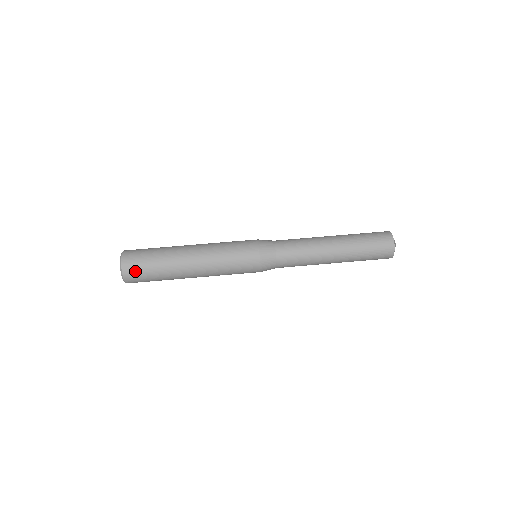
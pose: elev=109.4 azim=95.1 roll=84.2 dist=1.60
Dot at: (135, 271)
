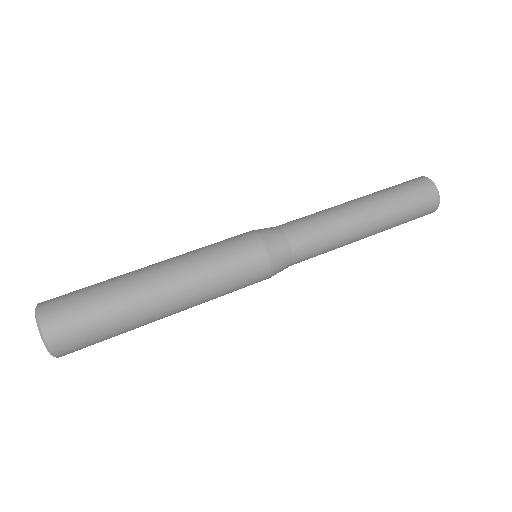
Dot at: (70, 334)
